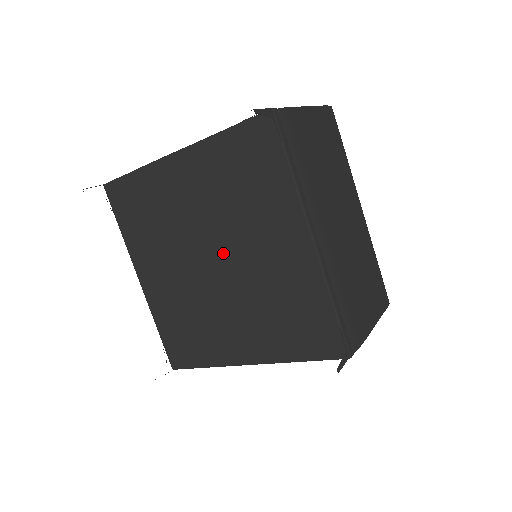
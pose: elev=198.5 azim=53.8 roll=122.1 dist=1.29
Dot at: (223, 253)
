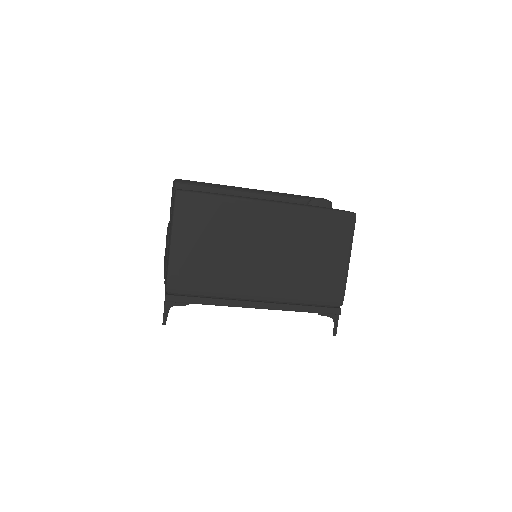
Dot at: occluded
